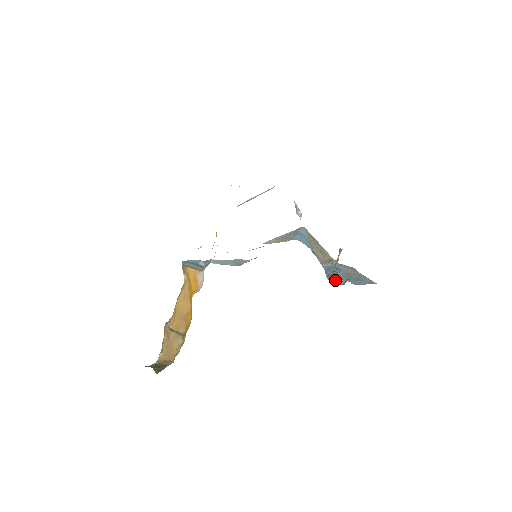
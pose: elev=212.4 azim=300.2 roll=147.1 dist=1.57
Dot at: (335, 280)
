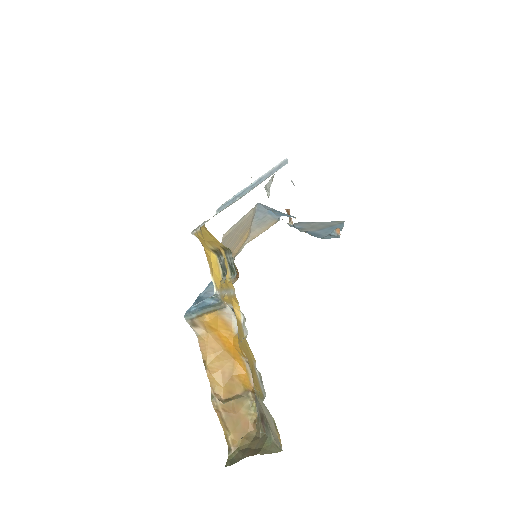
Dot at: (327, 236)
